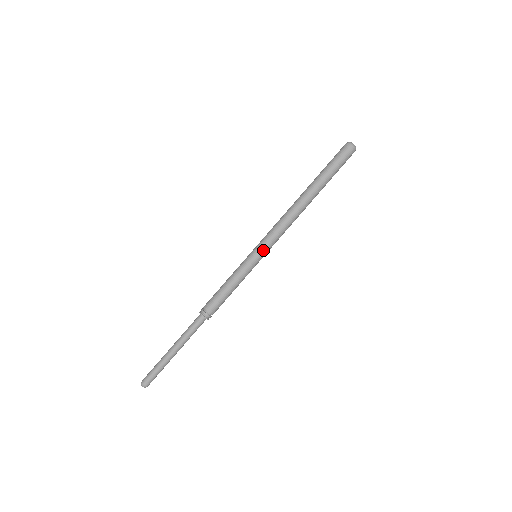
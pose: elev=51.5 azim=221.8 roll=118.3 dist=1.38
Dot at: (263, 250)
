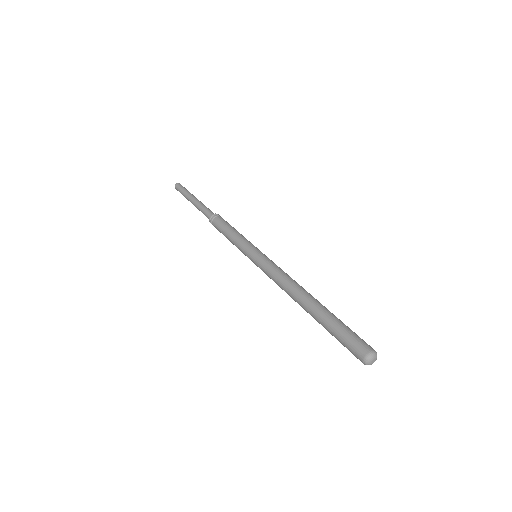
Dot at: occluded
